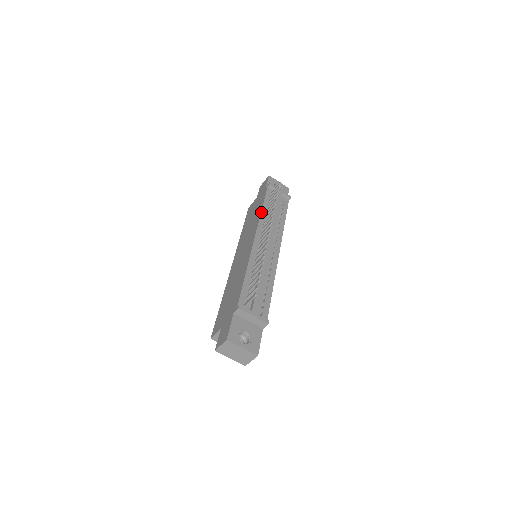
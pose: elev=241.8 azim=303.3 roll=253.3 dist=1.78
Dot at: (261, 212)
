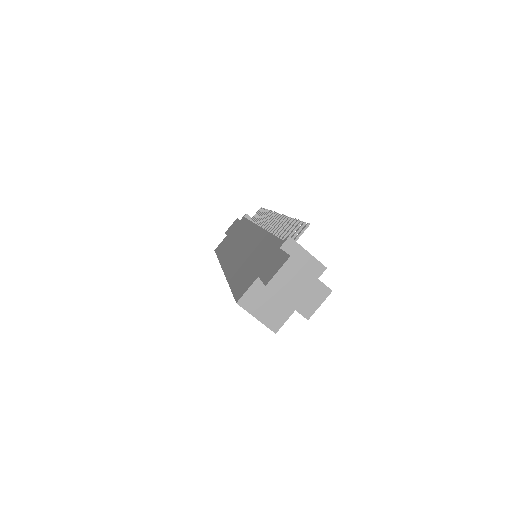
Dot at: (251, 221)
